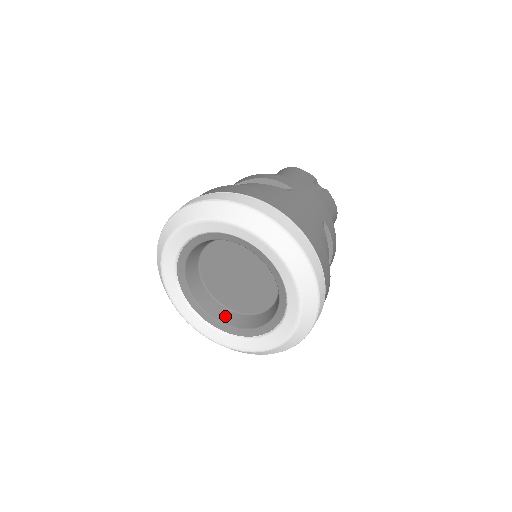
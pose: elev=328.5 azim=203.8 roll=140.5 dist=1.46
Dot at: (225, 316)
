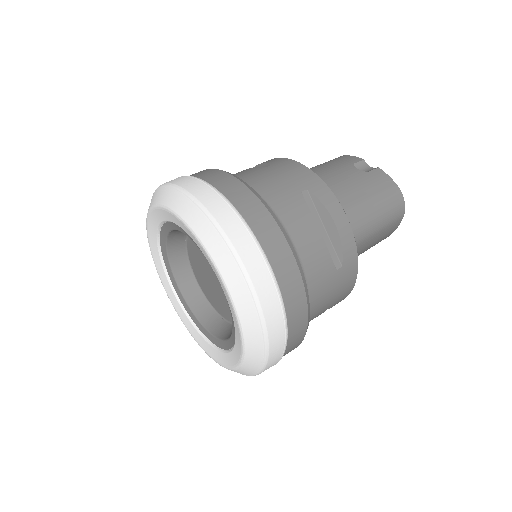
Dot at: (221, 329)
